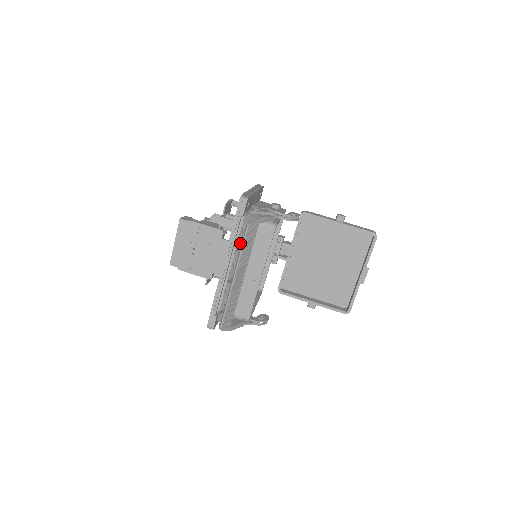
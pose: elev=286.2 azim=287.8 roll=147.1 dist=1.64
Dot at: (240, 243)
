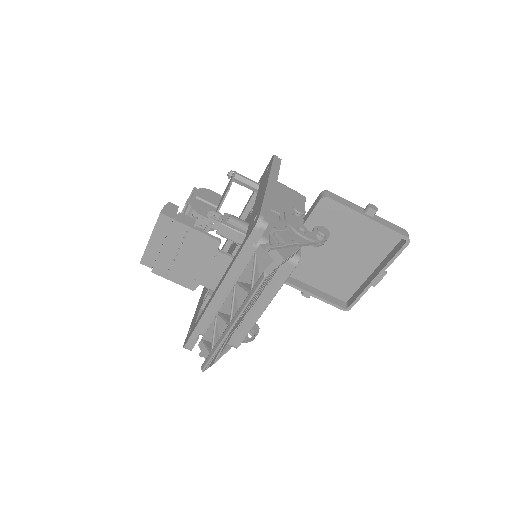
Dot at: (245, 278)
